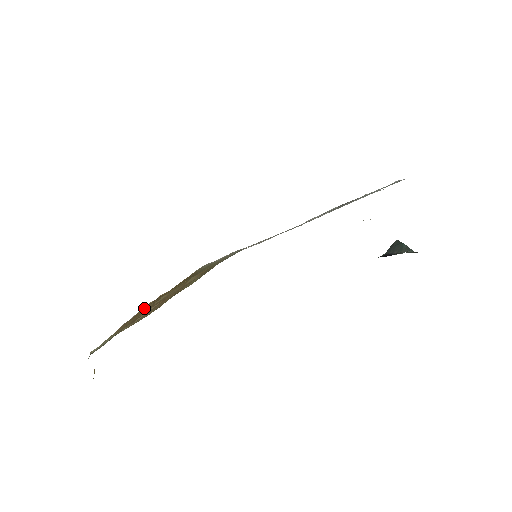
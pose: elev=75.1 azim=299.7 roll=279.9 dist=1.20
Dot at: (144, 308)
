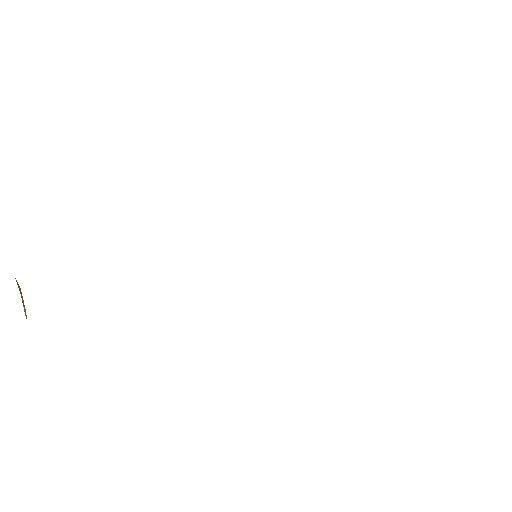
Dot at: occluded
